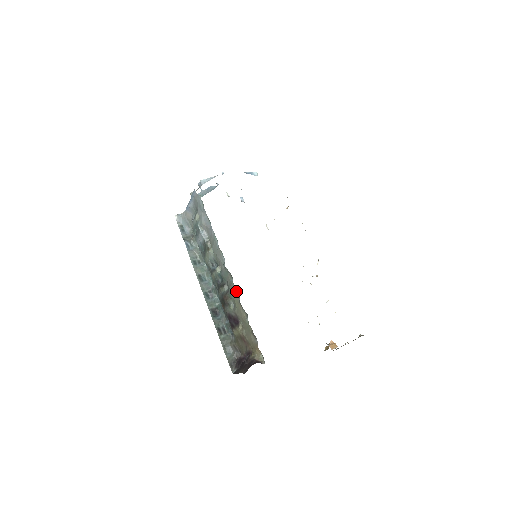
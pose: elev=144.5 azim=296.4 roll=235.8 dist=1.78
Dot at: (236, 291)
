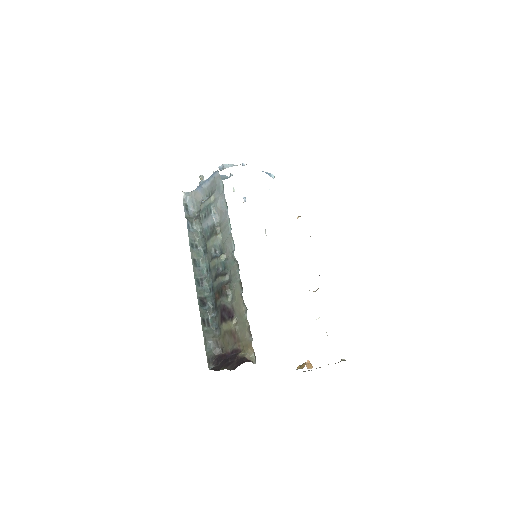
Dot at: (240, 283)
